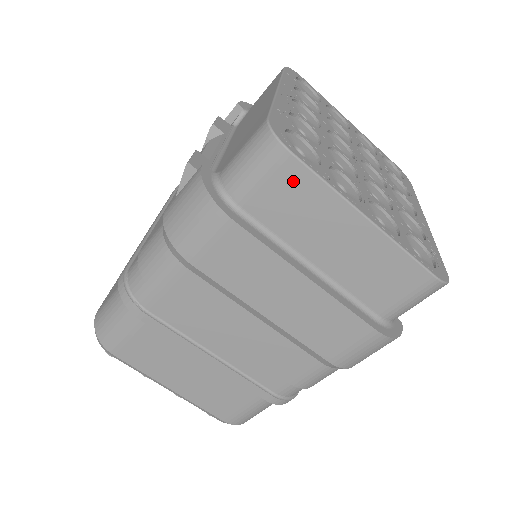
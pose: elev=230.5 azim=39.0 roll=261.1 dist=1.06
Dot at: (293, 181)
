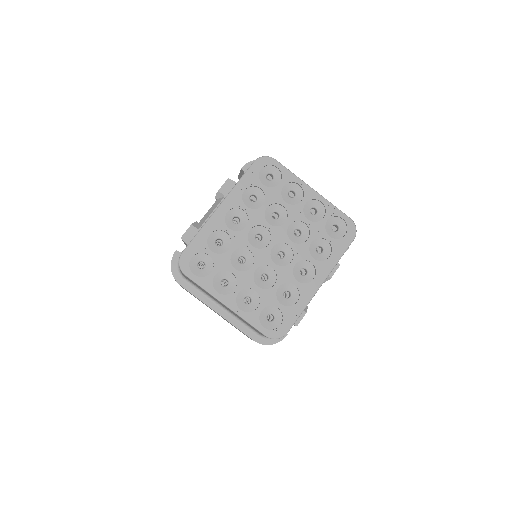
Dot at: (193, 282)
